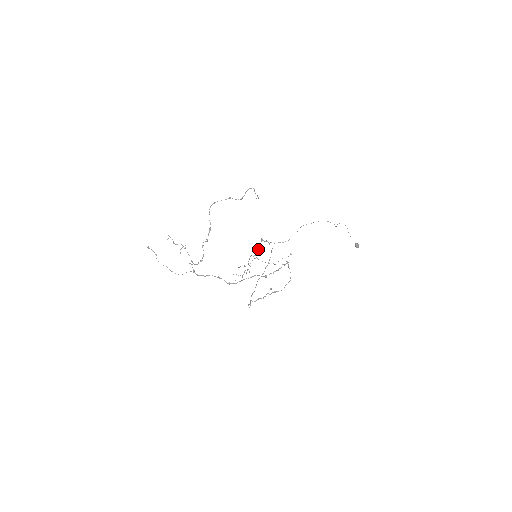
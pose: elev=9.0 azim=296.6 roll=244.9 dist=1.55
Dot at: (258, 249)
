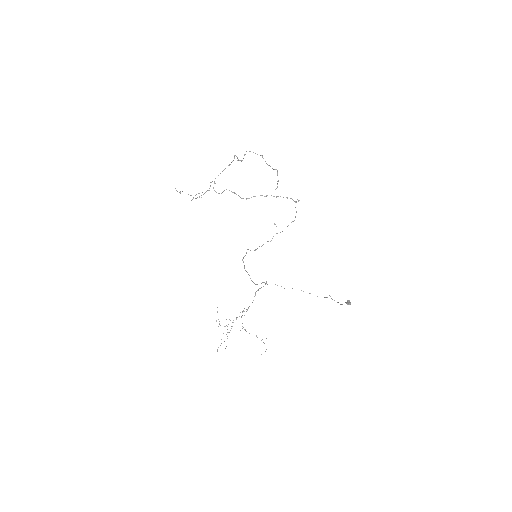
Dot at: (247, 309)
